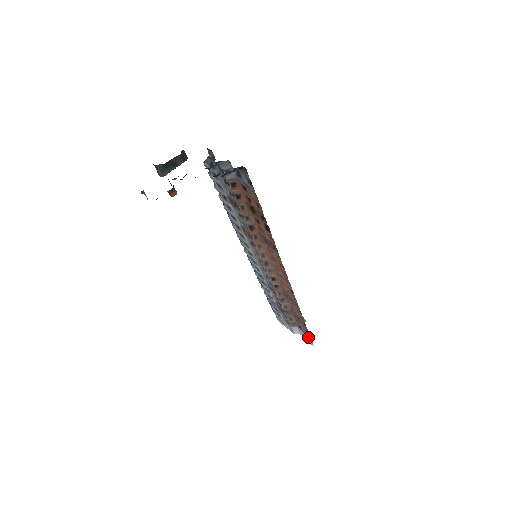
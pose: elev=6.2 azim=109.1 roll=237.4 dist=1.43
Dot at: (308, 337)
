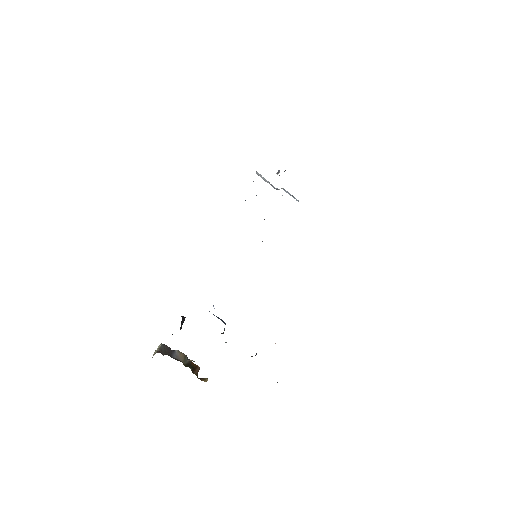
Dot at: occluded
